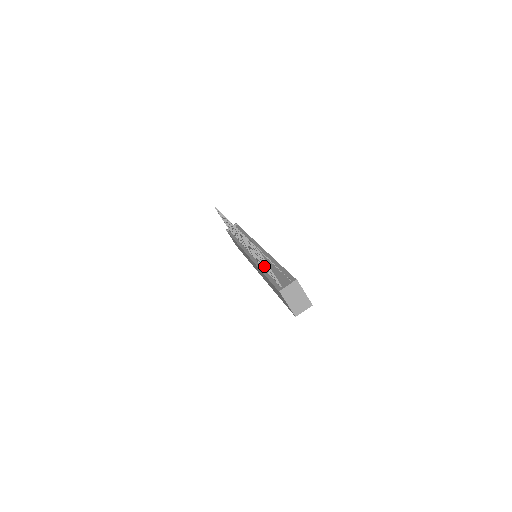
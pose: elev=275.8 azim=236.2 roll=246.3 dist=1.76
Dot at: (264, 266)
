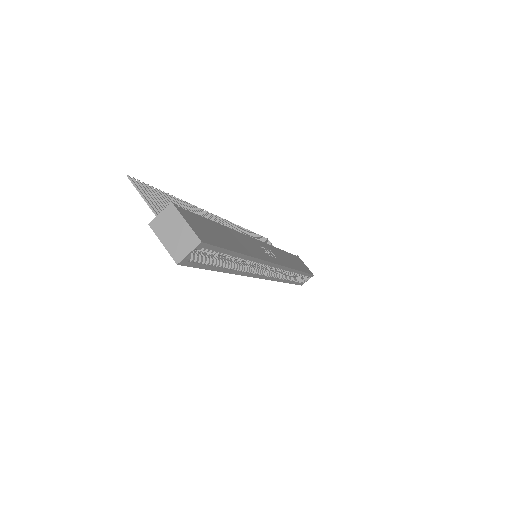
Dot at: occluded
